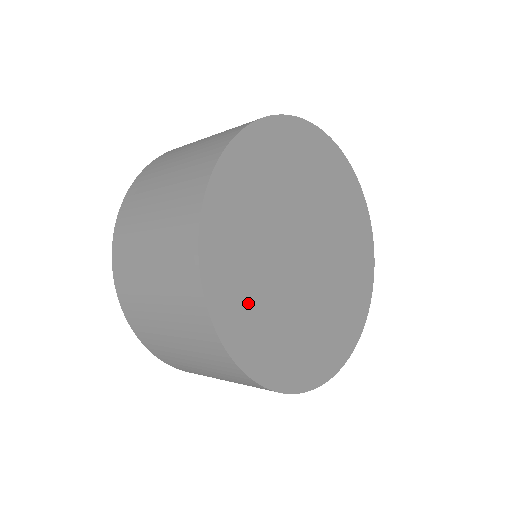
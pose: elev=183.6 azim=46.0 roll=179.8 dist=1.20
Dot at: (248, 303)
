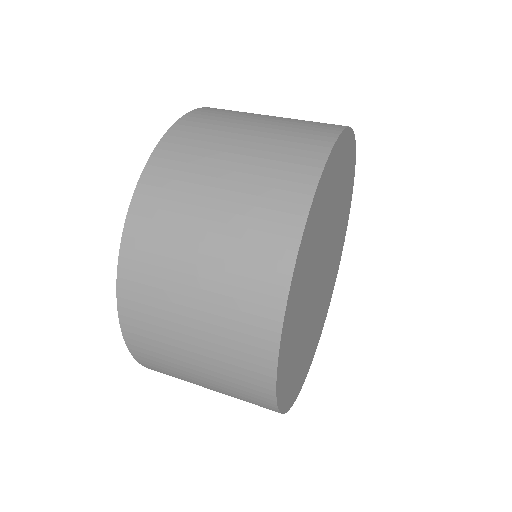
Dot at: (296, 320)
